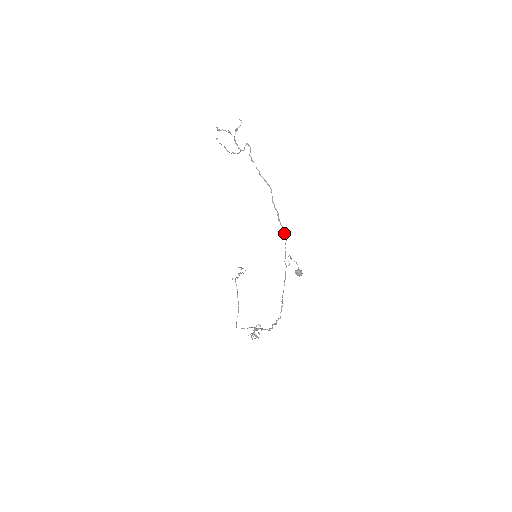
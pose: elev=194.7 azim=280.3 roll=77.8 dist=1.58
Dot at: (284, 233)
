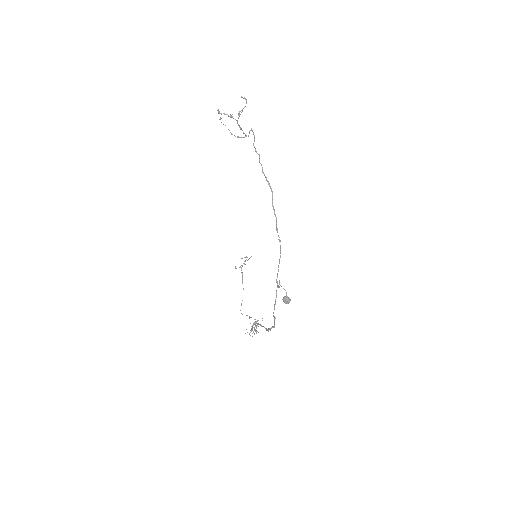
Dot at: (280, 246)
